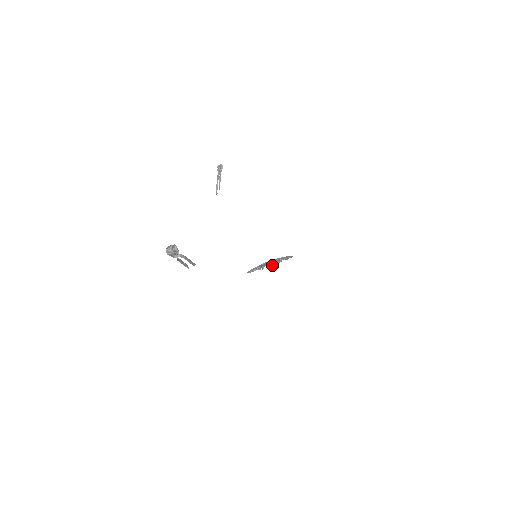
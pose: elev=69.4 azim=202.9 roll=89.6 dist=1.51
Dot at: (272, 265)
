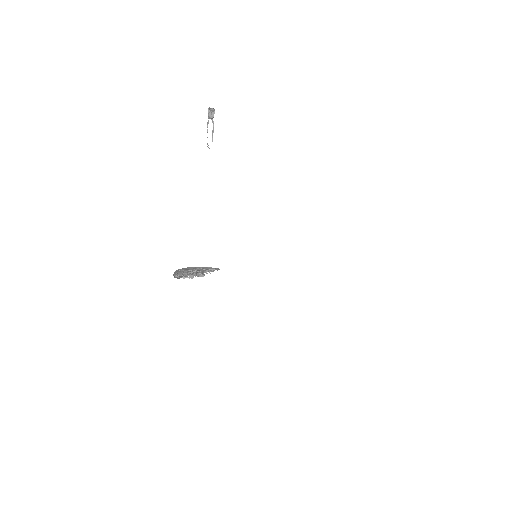
Dot at: (198, 274)
